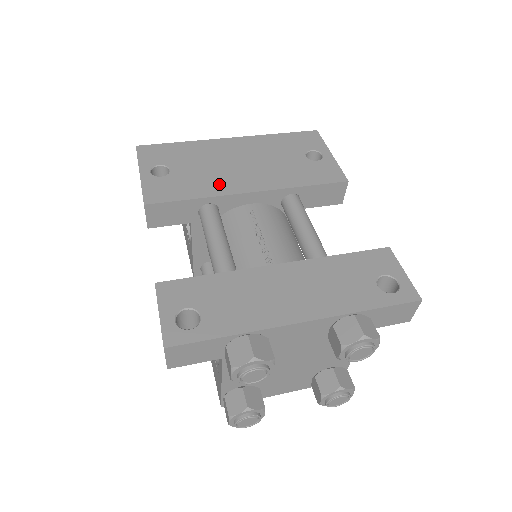
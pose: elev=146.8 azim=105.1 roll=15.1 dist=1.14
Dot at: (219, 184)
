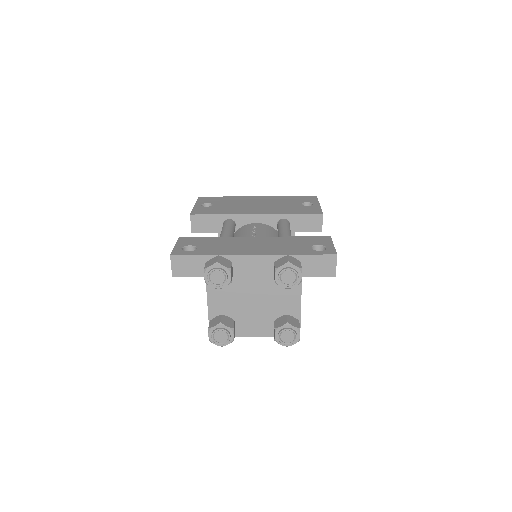
Dot at: (238, 210)
